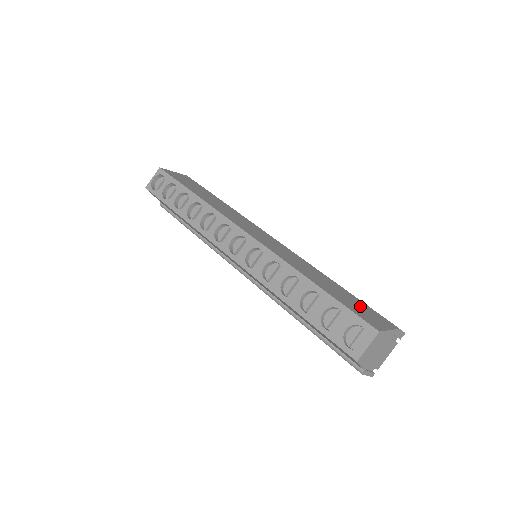
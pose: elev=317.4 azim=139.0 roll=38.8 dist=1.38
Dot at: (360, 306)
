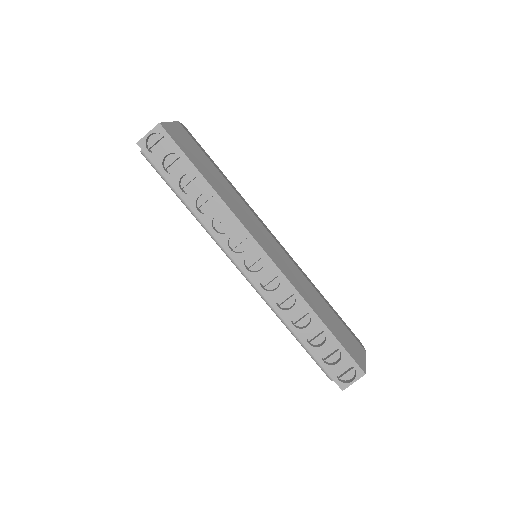
Dot at: (347, 336)
